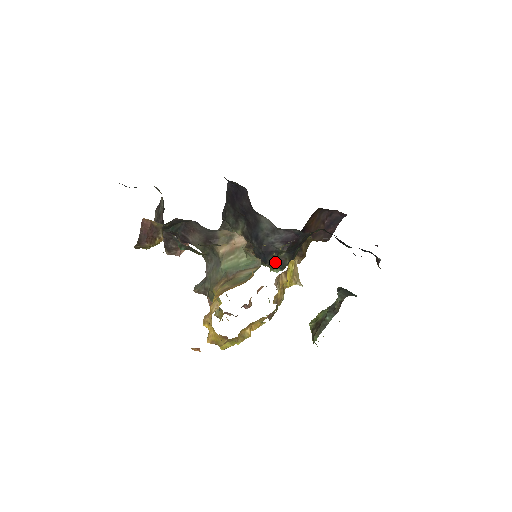
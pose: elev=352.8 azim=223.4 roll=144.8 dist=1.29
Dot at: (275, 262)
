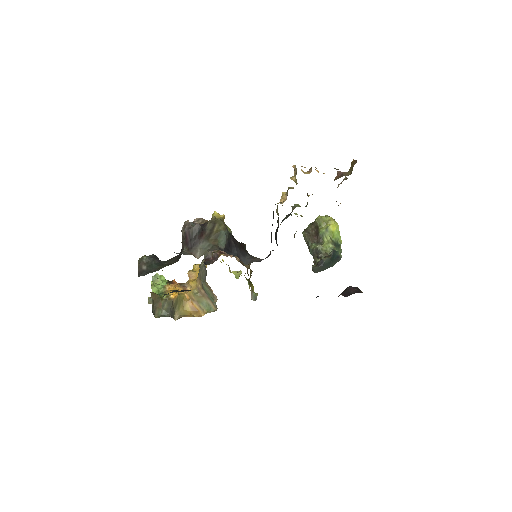
Dot at: occluded
